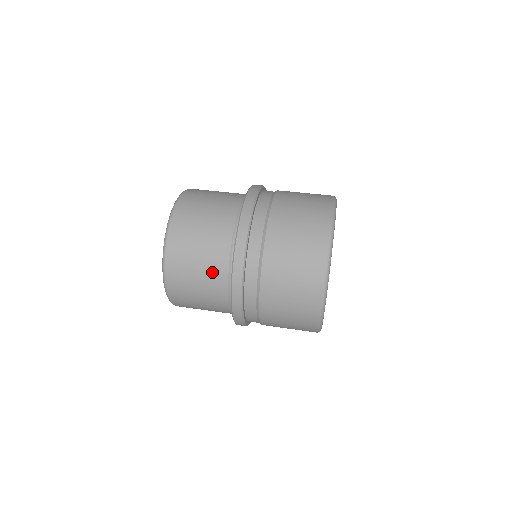
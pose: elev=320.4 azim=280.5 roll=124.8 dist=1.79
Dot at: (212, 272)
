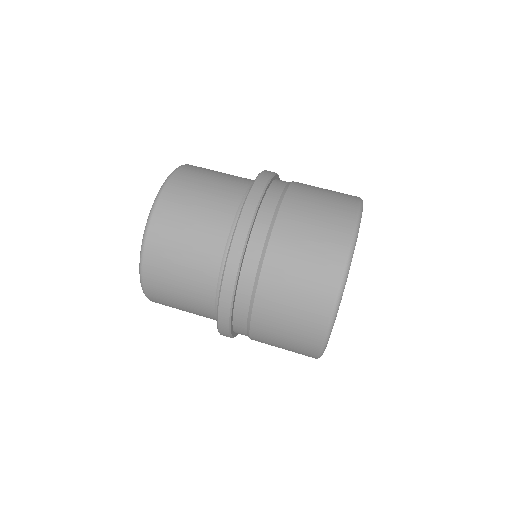
Dot at: (196, 298)
